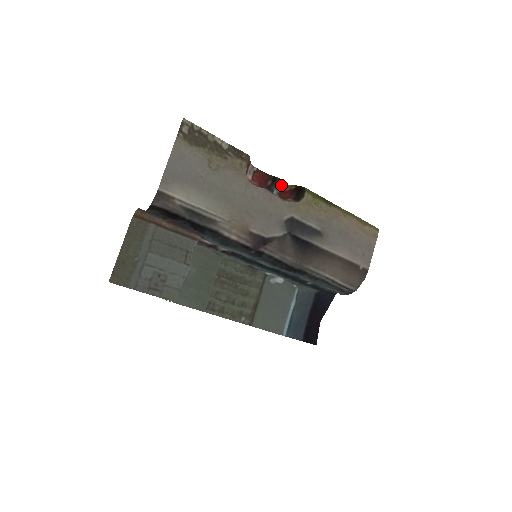
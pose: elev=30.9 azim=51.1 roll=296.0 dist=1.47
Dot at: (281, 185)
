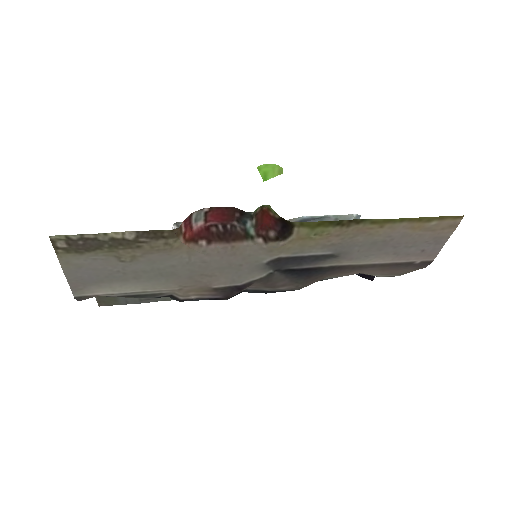
Dot at: occluded
